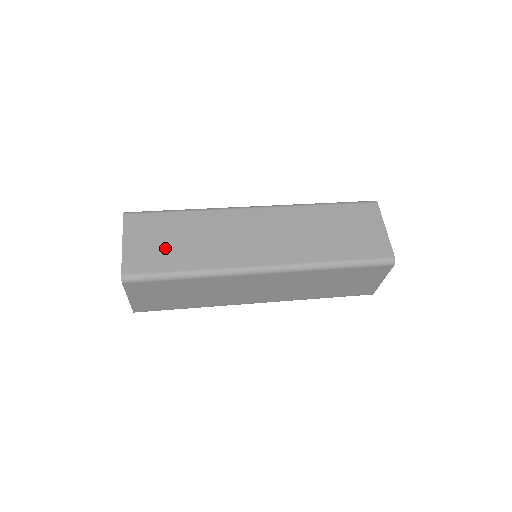
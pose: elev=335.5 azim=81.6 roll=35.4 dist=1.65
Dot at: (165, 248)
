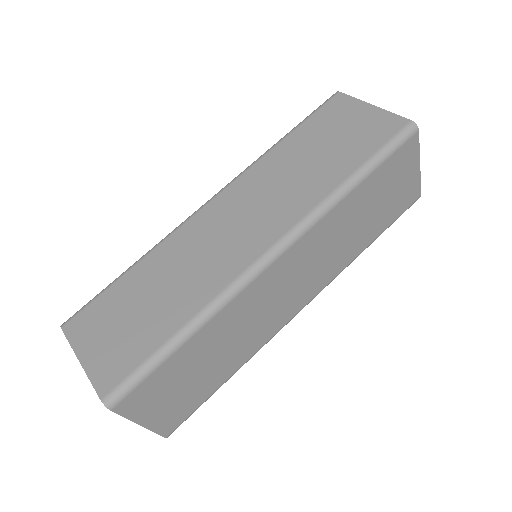
Dot at: (194, 385)
